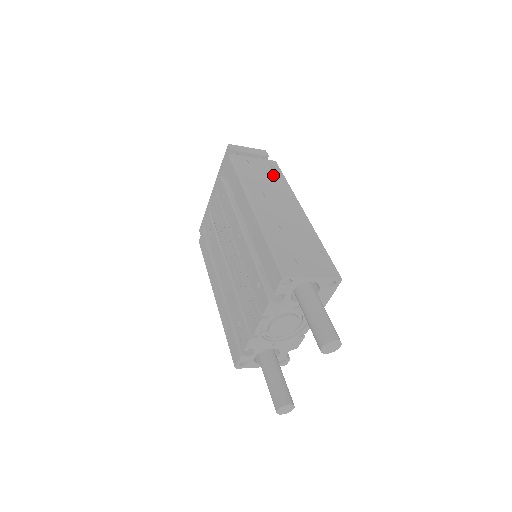
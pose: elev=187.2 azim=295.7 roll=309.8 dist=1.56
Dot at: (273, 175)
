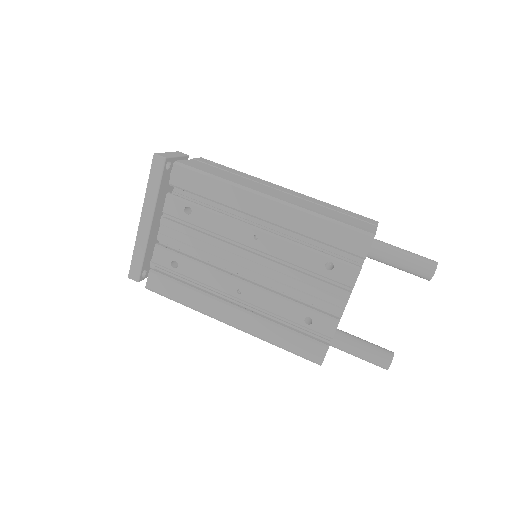
Dot at: (224, 169)
